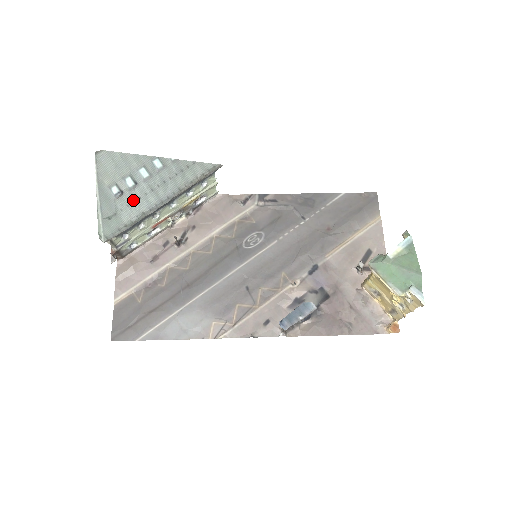
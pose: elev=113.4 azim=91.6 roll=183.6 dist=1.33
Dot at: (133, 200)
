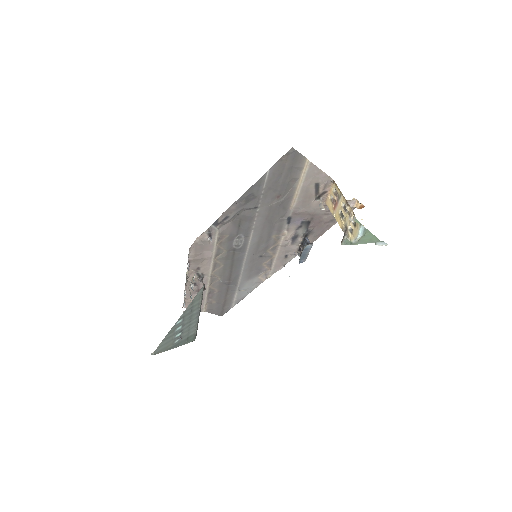
Dot at: (187, 331)
